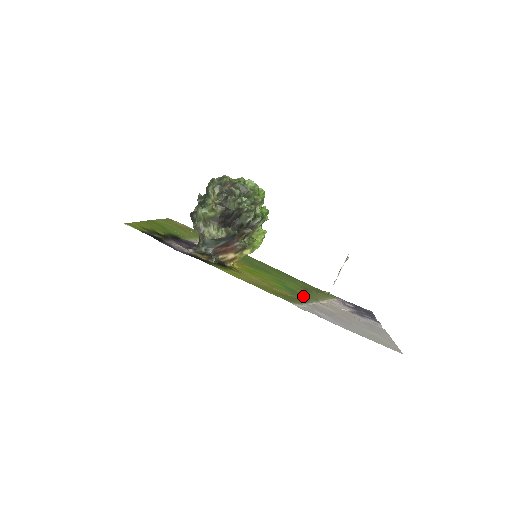
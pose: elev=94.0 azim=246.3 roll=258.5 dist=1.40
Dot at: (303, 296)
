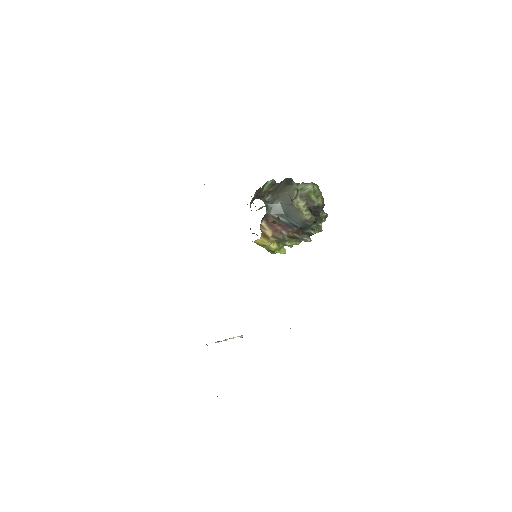
Dot at: occluded
